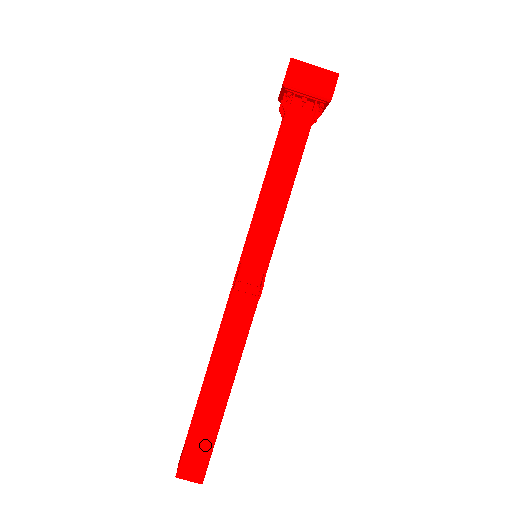
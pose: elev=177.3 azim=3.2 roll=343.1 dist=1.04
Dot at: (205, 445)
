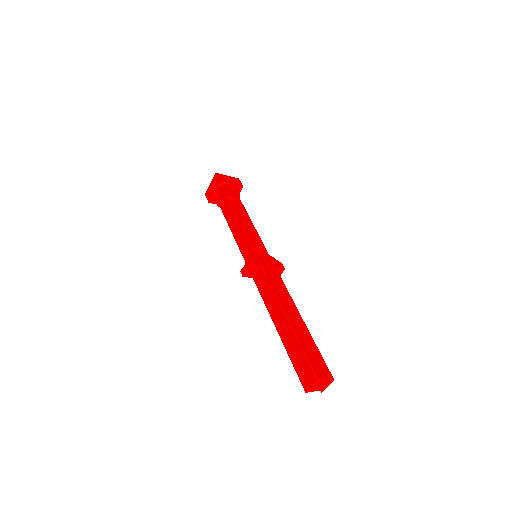
Dot at: (300, 357)
